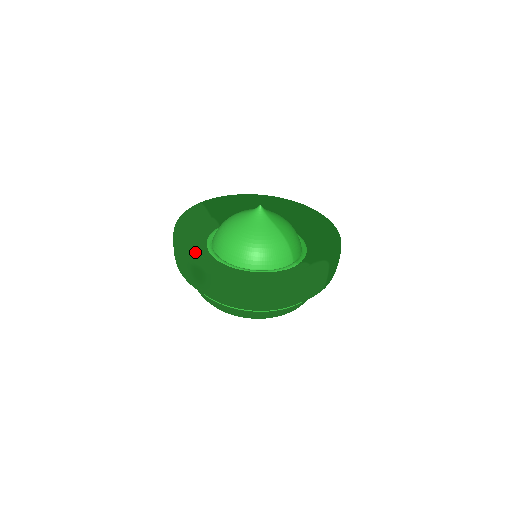
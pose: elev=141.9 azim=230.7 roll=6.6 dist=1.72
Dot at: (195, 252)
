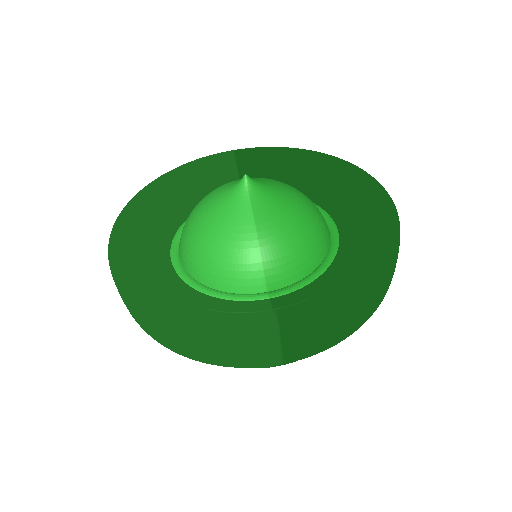
Dot at: (133, 223)
